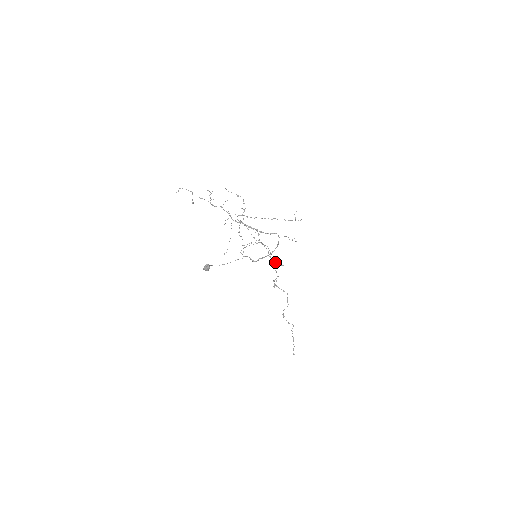
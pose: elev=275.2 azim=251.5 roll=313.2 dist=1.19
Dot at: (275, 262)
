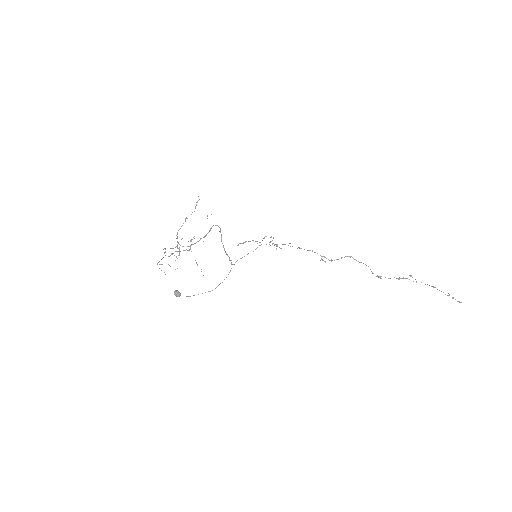
Dot at: (190, 241)
